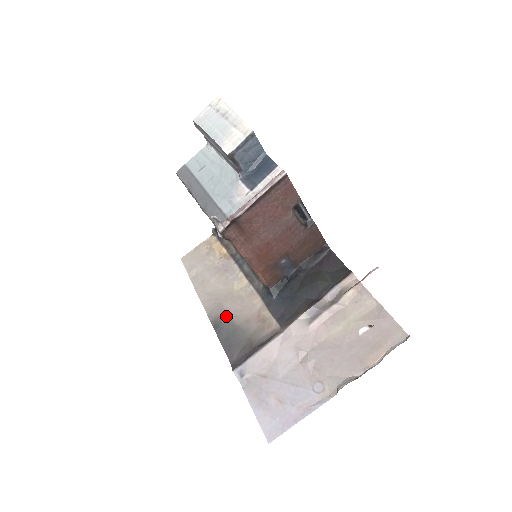
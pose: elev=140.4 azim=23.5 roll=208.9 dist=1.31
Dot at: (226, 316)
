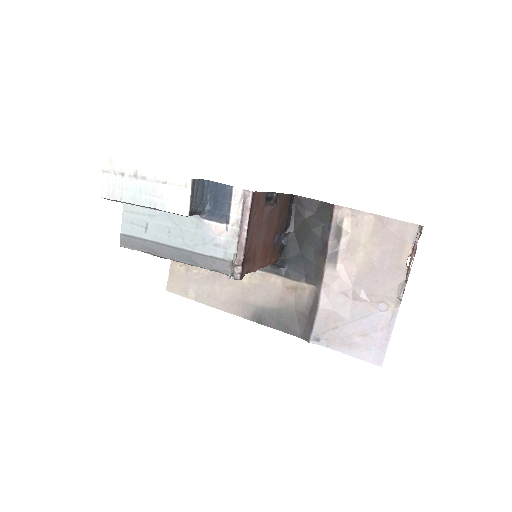
Dot at: (260, 308)
